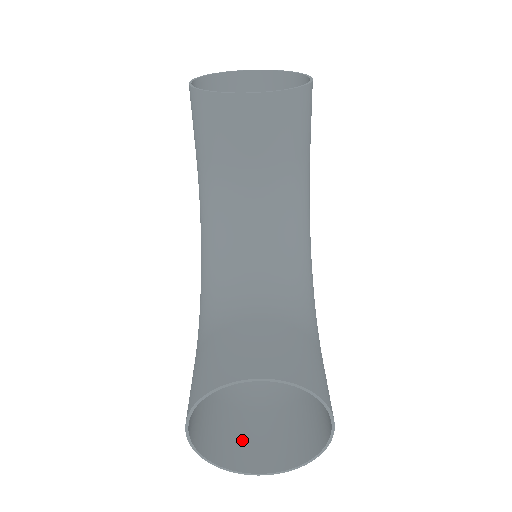
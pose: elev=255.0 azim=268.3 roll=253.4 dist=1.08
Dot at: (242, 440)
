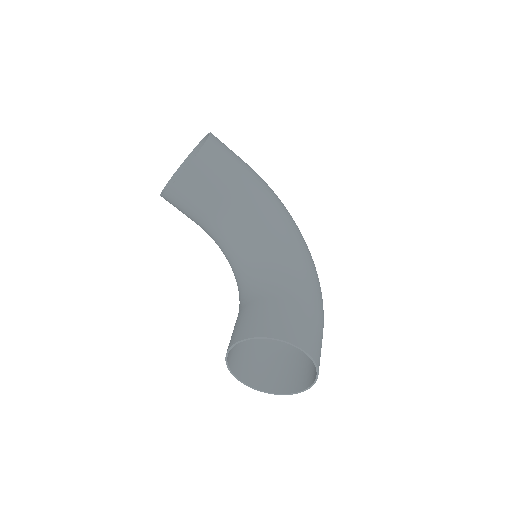
Dot at: (296, 373)
